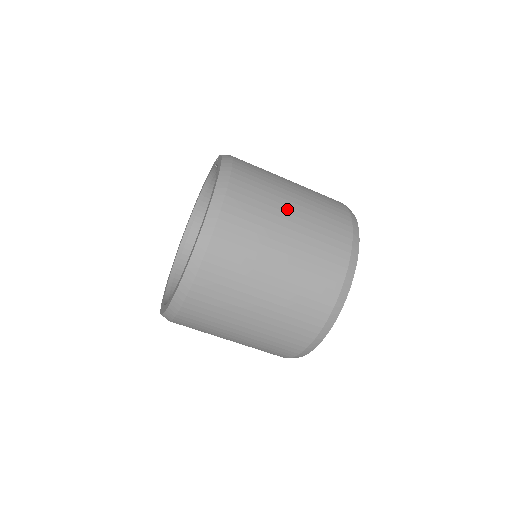
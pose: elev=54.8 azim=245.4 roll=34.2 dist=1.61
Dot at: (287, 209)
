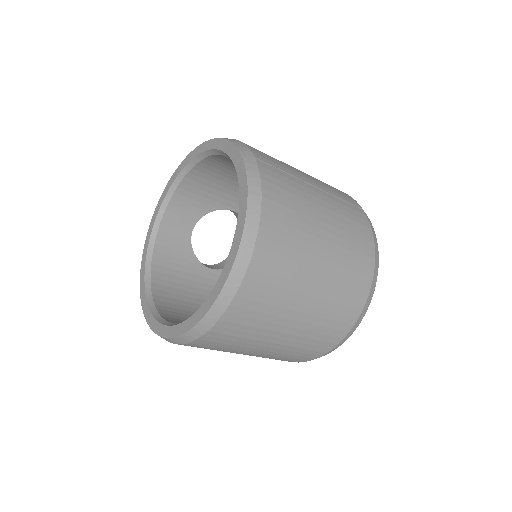
Dot at: (309, 280)
